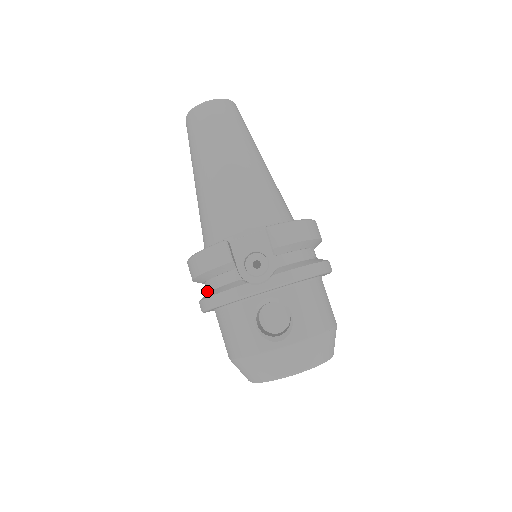
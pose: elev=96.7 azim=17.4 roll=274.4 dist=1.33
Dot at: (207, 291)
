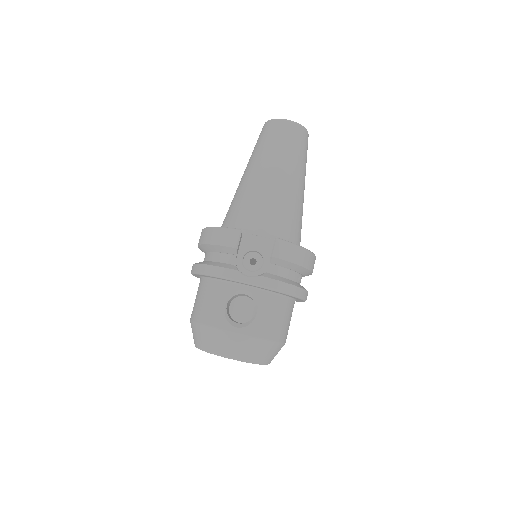
Dot at: (204, 260)
